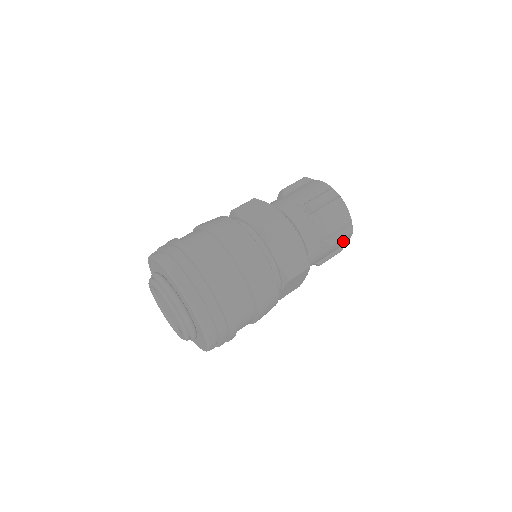
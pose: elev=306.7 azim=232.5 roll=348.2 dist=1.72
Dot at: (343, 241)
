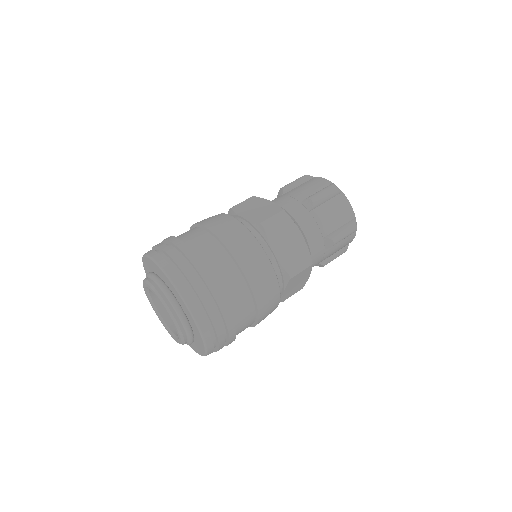
Dot at: occluded
